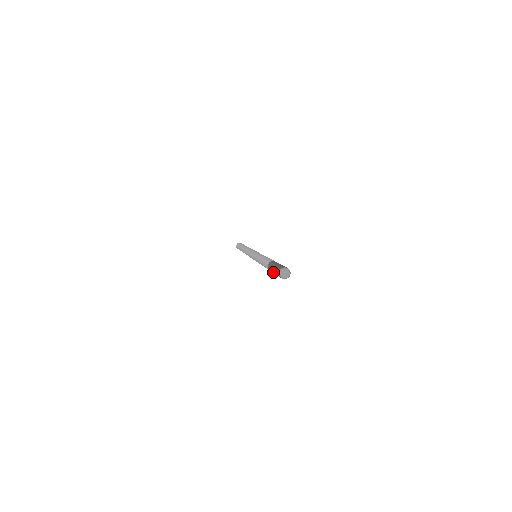
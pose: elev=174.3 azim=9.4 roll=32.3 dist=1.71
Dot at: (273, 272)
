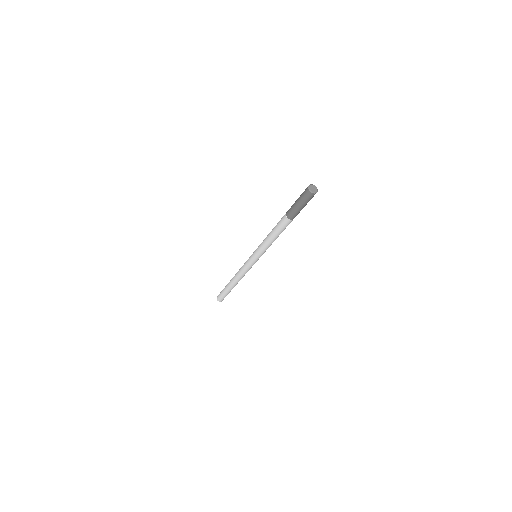
Dot at: (295, 202)
